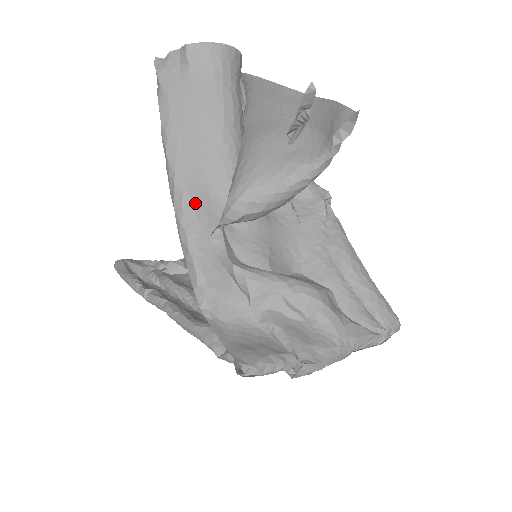
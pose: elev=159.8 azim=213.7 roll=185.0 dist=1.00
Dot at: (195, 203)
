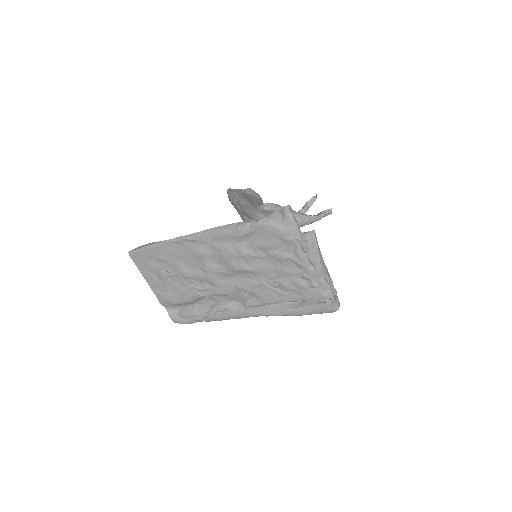
Dot at: occluded
